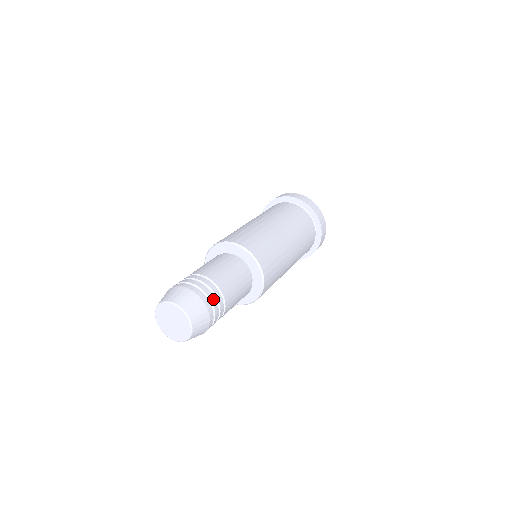
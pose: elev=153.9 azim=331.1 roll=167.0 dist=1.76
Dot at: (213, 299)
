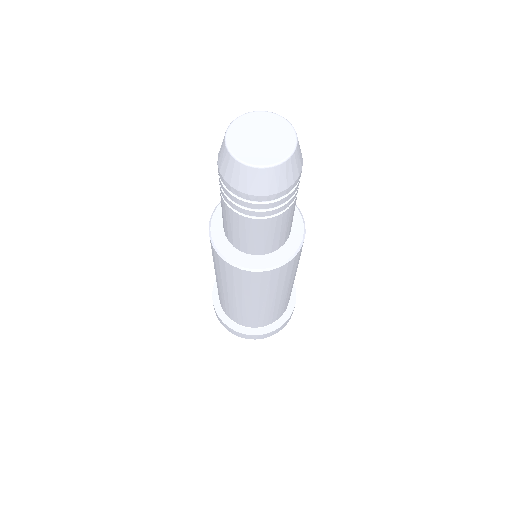
Dot at: occluded
